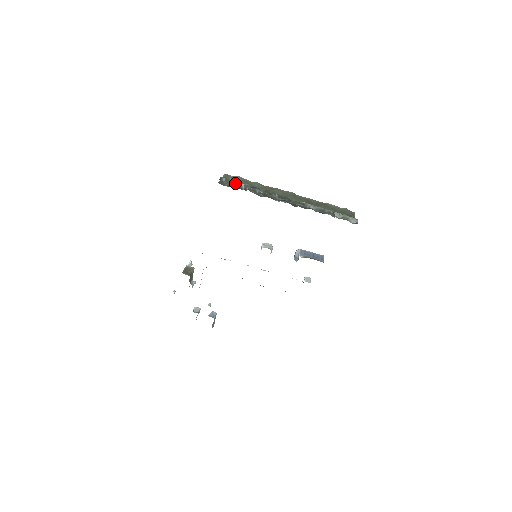
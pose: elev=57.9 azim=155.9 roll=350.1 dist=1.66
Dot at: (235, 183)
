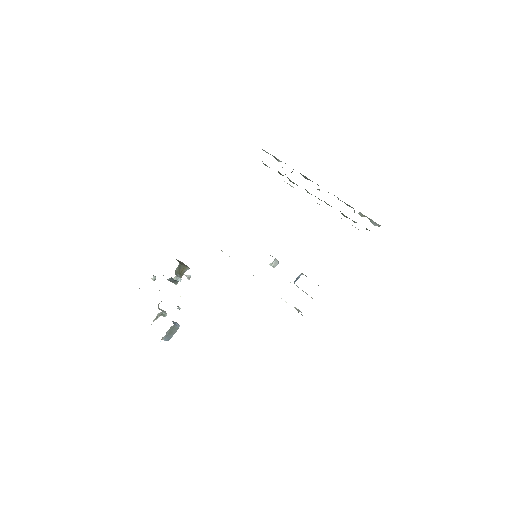
Dot at: (273, 156)
